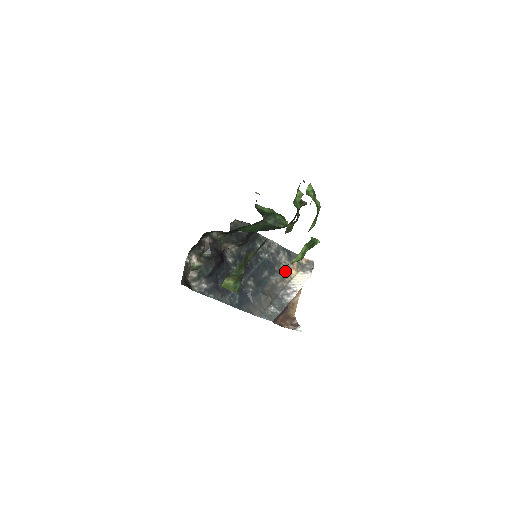
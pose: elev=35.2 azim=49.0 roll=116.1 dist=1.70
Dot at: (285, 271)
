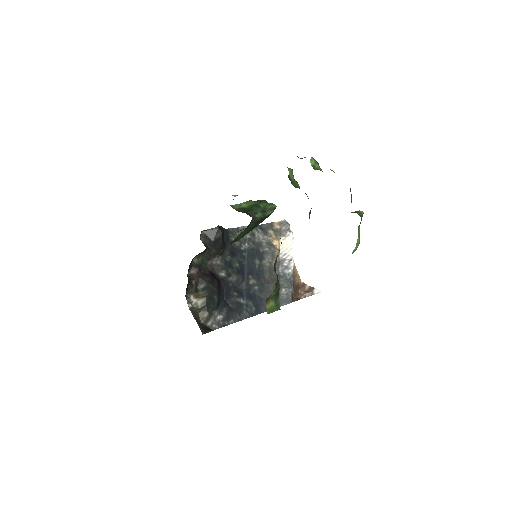
Dot at: (270, 247)
